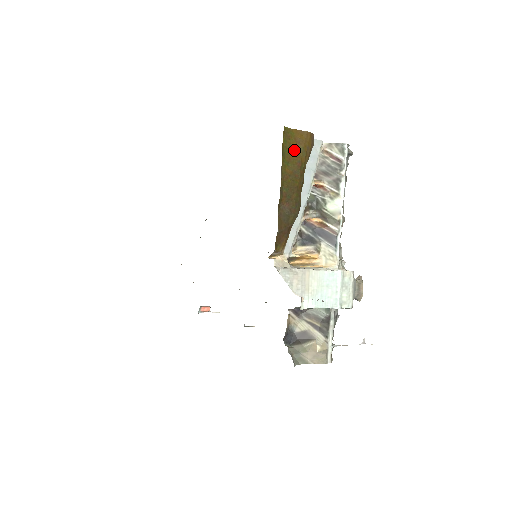
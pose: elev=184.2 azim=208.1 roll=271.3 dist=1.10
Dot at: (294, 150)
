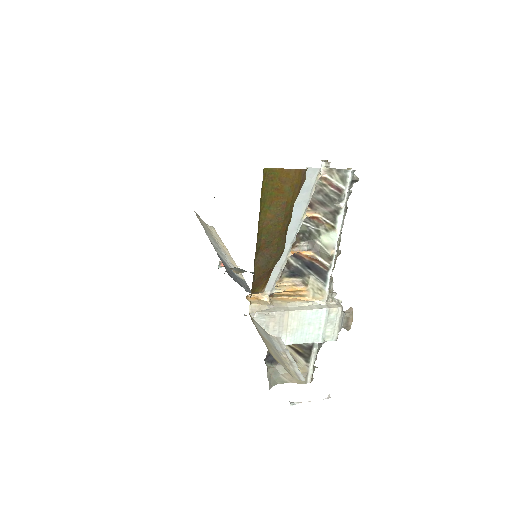
Dot at: (278, 191)
